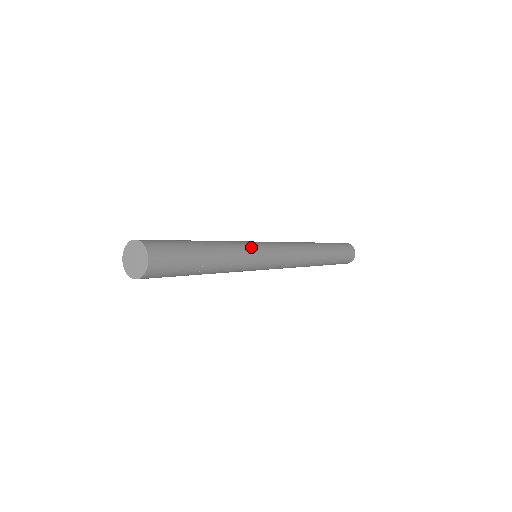
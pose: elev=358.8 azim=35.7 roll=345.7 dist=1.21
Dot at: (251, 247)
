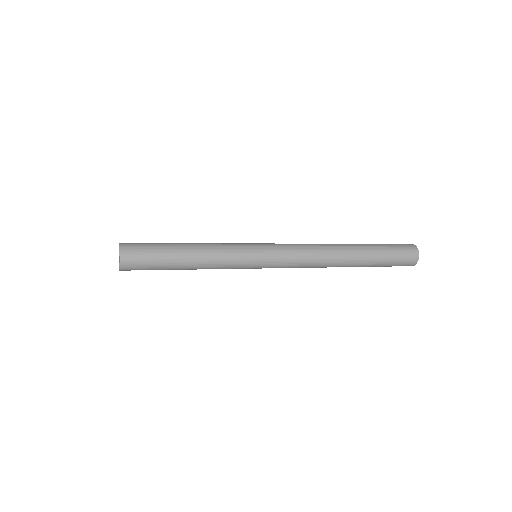
Dot at: (236, 243)
